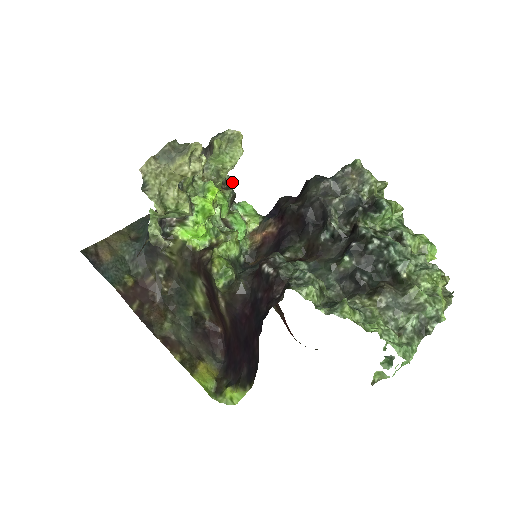
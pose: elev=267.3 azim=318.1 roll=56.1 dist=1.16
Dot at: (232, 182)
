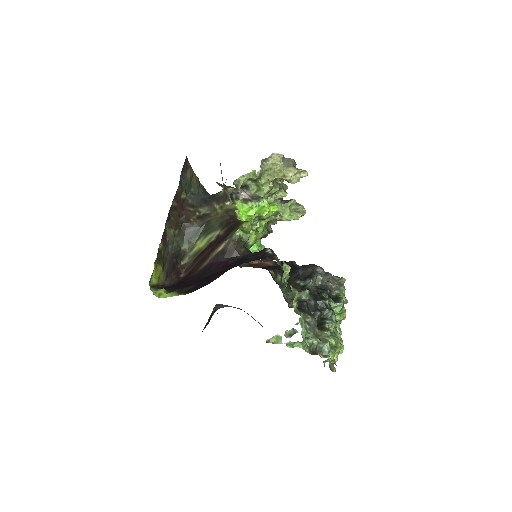
Dot at: (270, 232)
